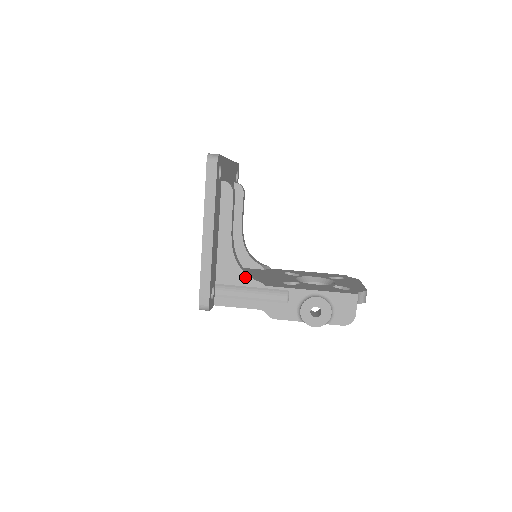
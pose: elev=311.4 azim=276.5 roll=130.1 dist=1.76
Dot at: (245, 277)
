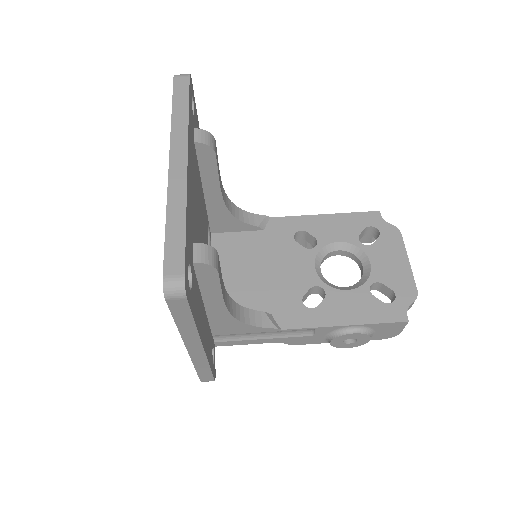
Dot at: (253, 328)
